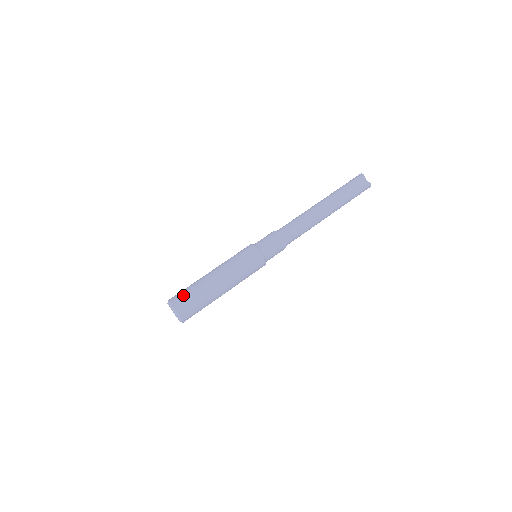
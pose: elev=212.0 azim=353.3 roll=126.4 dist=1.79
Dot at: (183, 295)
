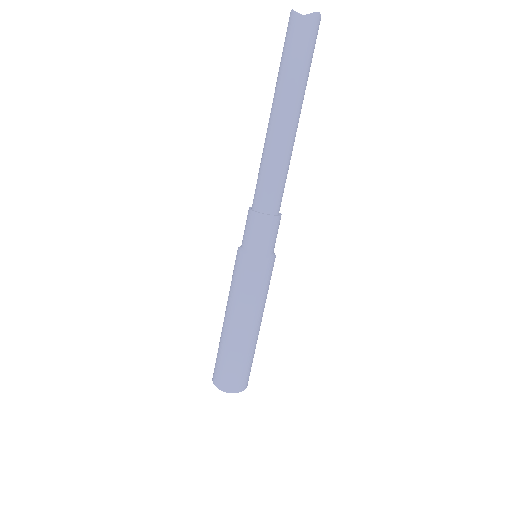
Dot at: (218, 368)
